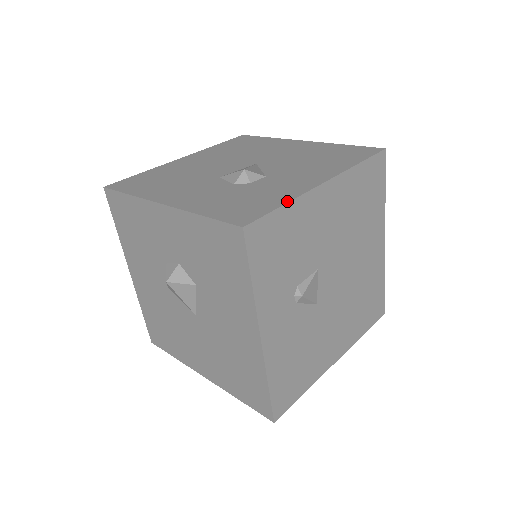
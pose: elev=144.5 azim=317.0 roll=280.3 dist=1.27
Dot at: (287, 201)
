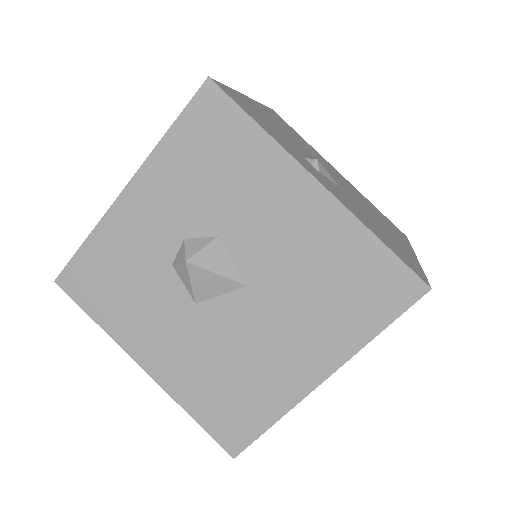
Dot at: occluded
